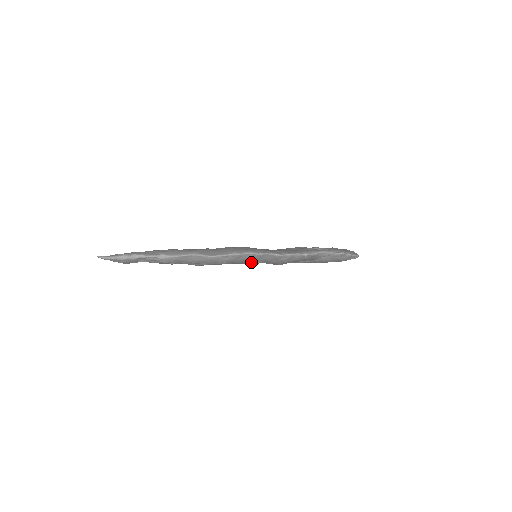
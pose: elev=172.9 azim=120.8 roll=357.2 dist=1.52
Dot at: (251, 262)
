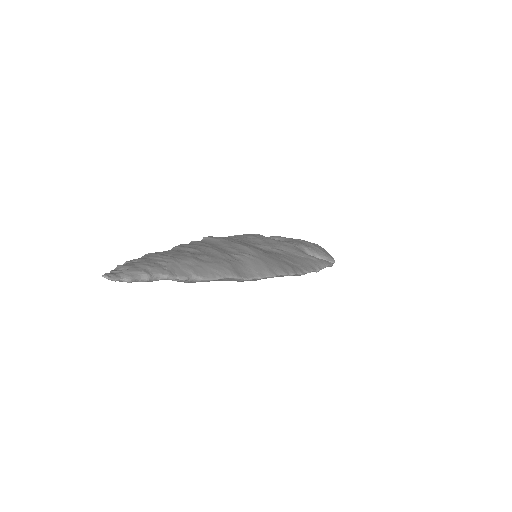
Dot at: occluded
